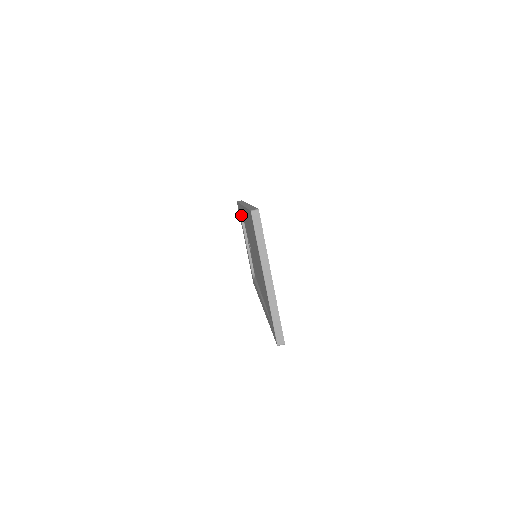
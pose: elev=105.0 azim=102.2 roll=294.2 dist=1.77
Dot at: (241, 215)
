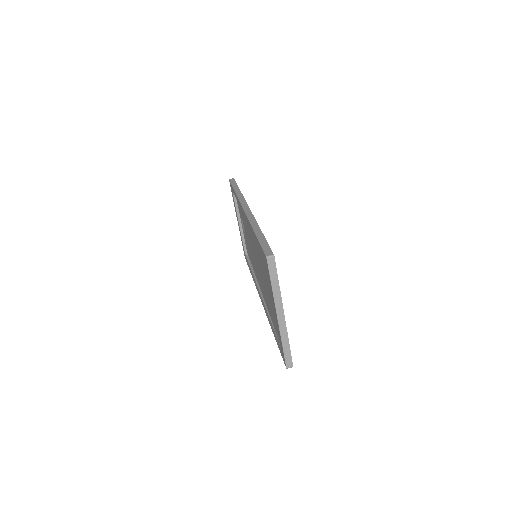
Dot at: (234, 195)
